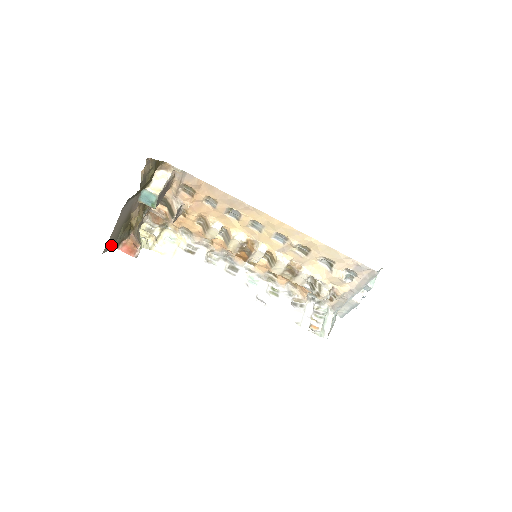
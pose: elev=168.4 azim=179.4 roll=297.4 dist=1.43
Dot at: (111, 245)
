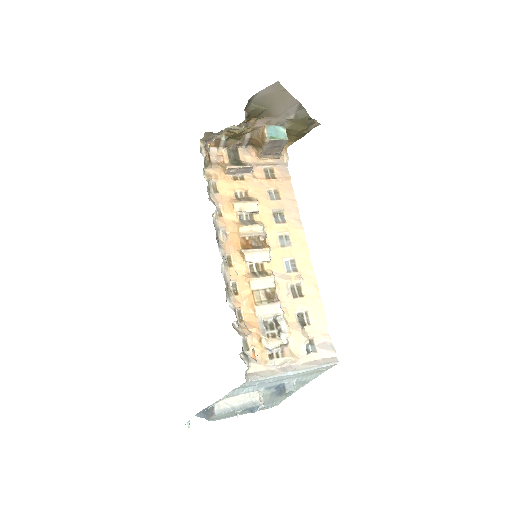
Dot at: (261, 94)
